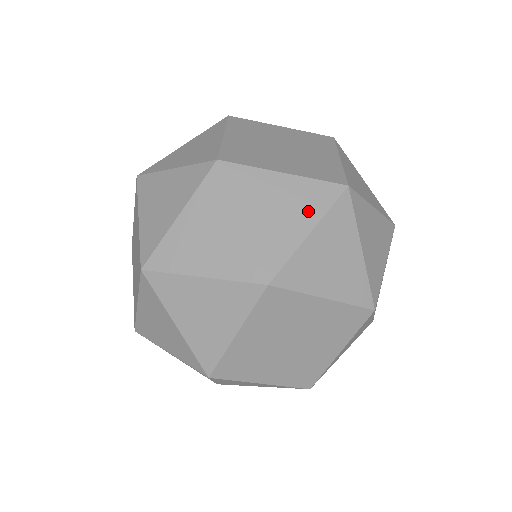
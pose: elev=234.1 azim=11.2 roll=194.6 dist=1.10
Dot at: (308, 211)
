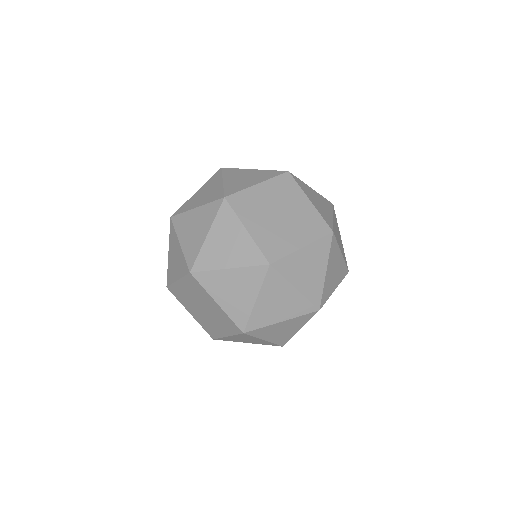
Dot at: (321, 260)
